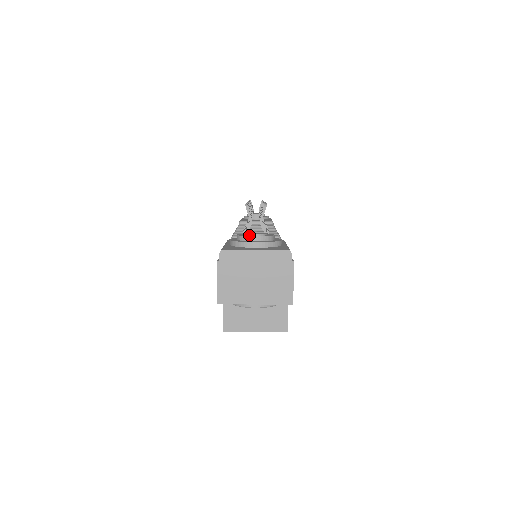
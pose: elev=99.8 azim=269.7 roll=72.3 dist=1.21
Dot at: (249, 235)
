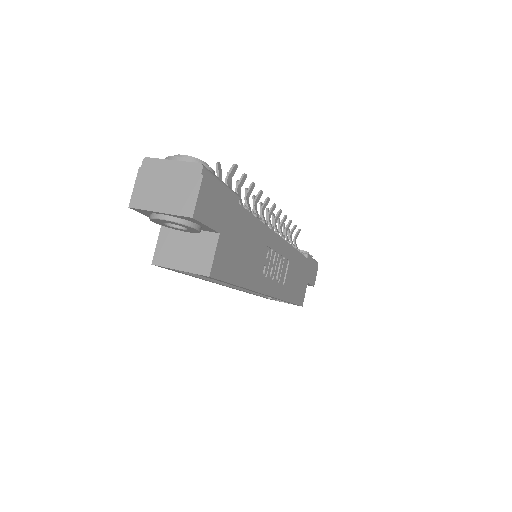
Dot at: occluded
